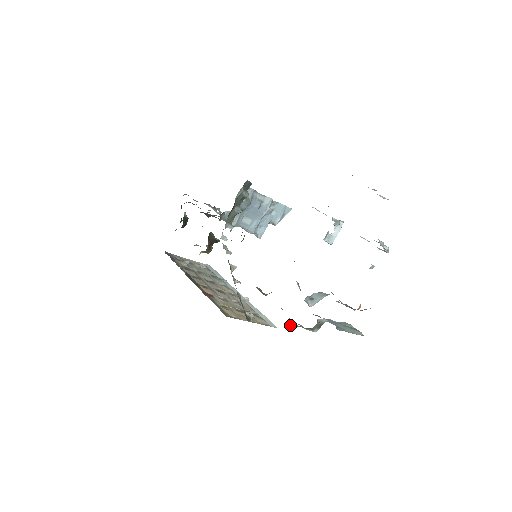
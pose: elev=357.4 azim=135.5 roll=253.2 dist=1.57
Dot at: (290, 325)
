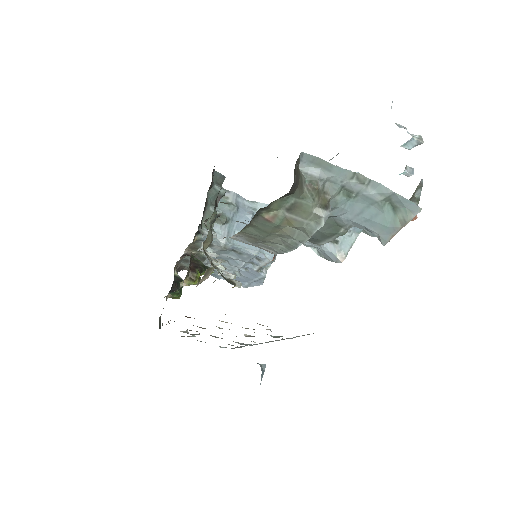
Dot at: (269, 216)
